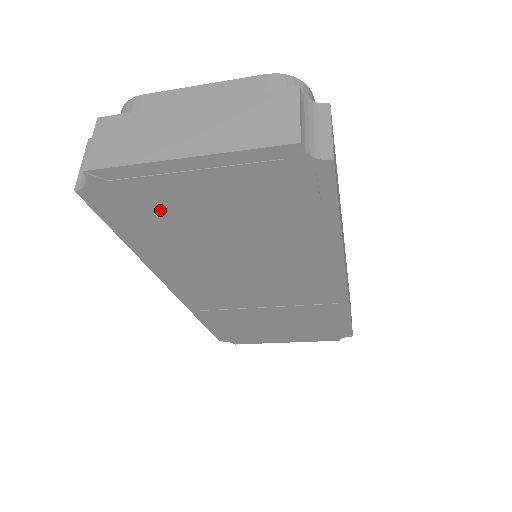
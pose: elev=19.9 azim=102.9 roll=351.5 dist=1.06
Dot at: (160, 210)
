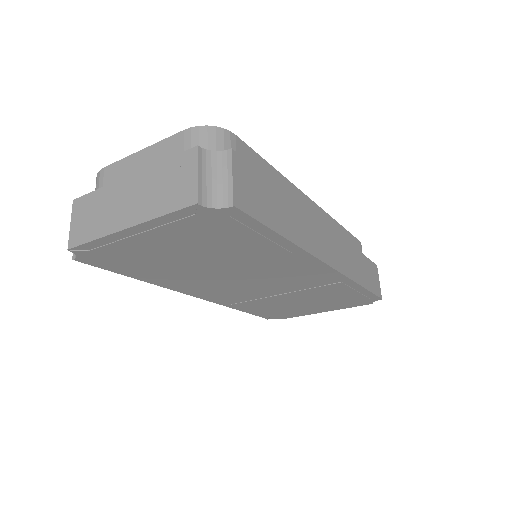
Dot at: (139, 258)
